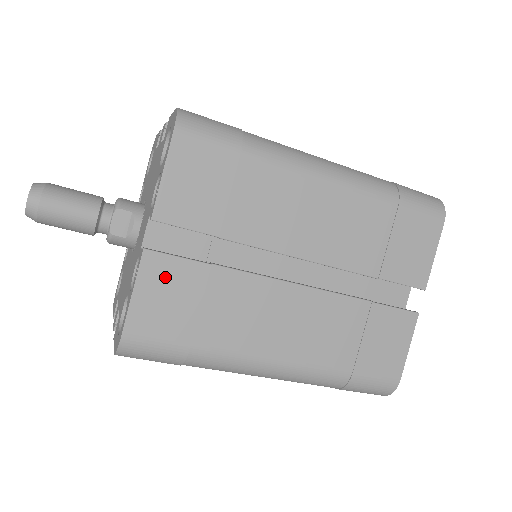
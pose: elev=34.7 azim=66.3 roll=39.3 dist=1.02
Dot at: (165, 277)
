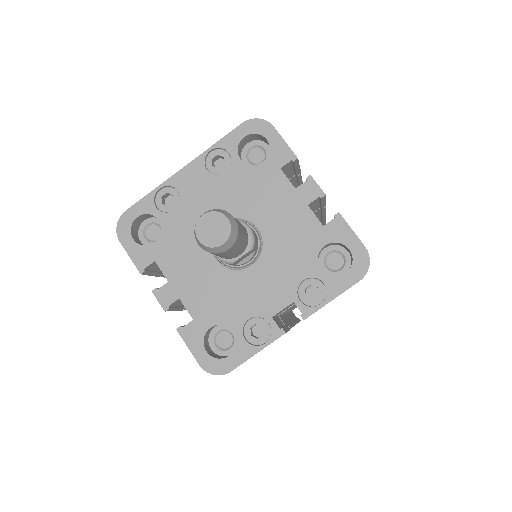
Dot at: occluded
